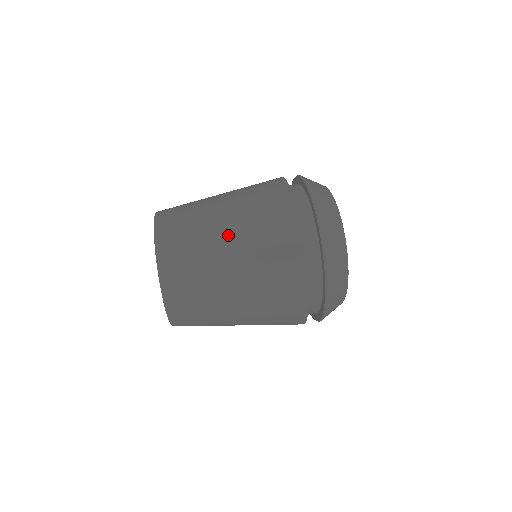
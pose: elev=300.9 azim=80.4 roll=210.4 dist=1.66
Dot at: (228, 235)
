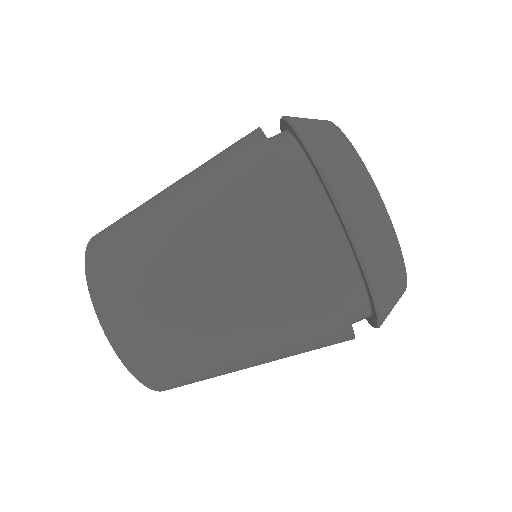
Dot at: (221, 317)
